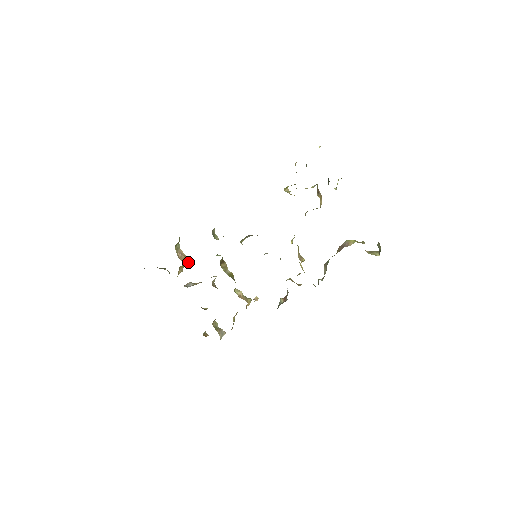
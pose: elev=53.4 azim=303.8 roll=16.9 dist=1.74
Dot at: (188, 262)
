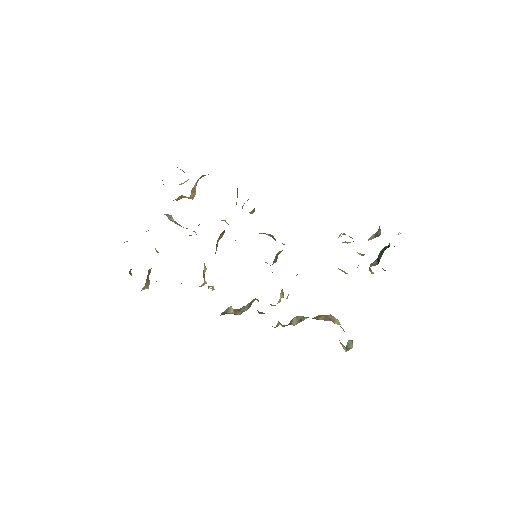
Dot at: (192, 198)
